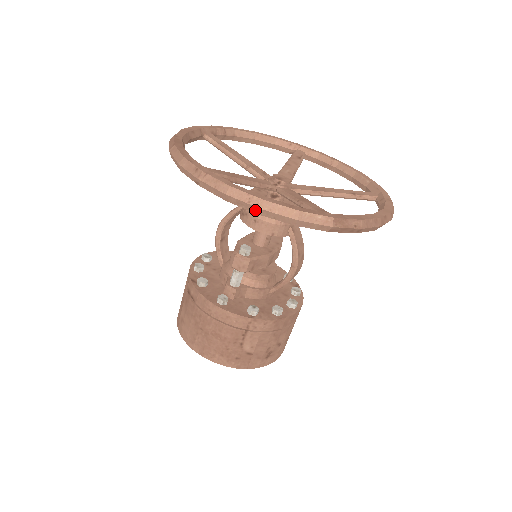
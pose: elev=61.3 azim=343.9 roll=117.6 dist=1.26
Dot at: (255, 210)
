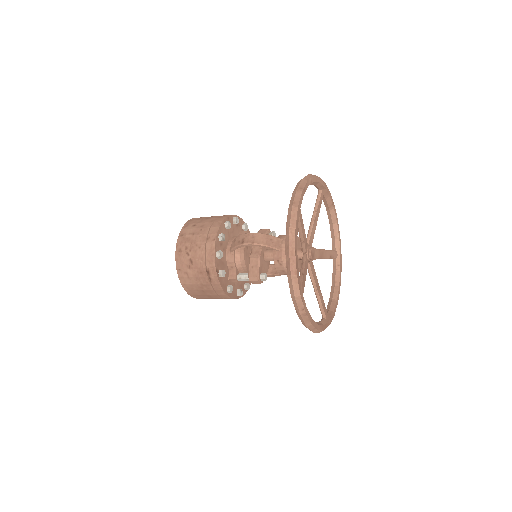
Dot at: occluded
